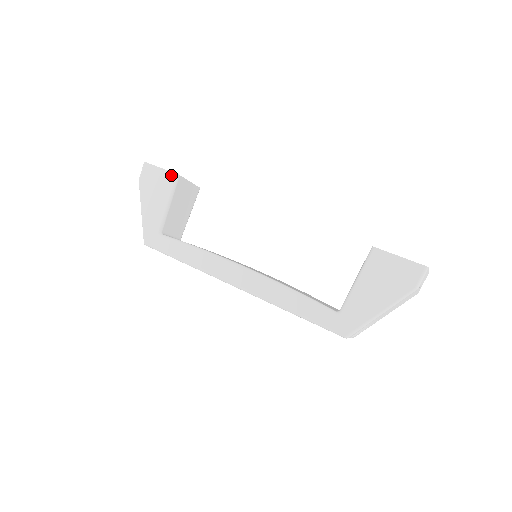
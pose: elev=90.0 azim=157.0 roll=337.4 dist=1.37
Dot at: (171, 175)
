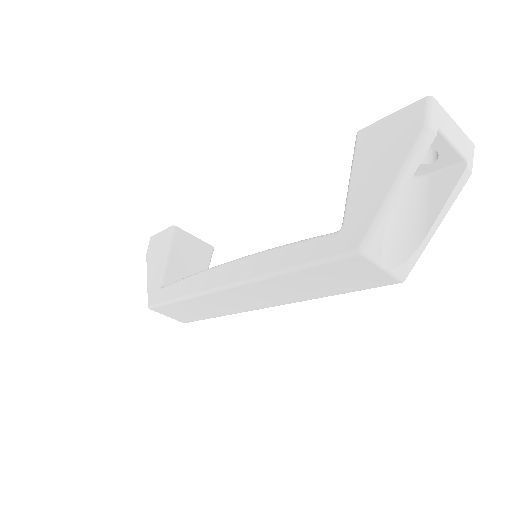
Dot at: (168, 230)
